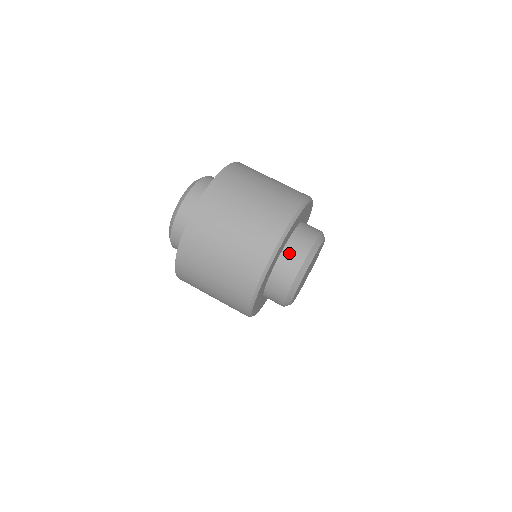
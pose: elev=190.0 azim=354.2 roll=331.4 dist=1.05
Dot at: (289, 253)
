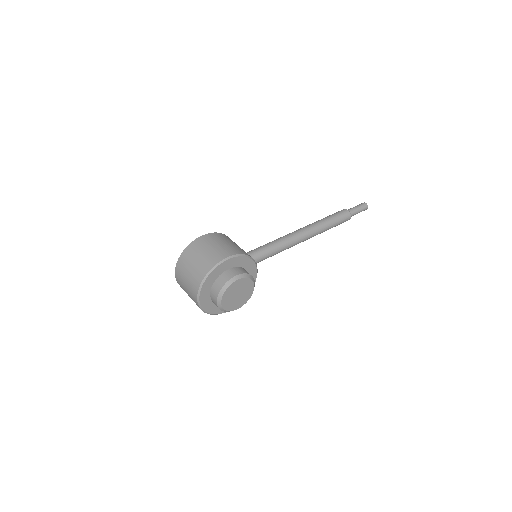
Dot at: (212, 297)
